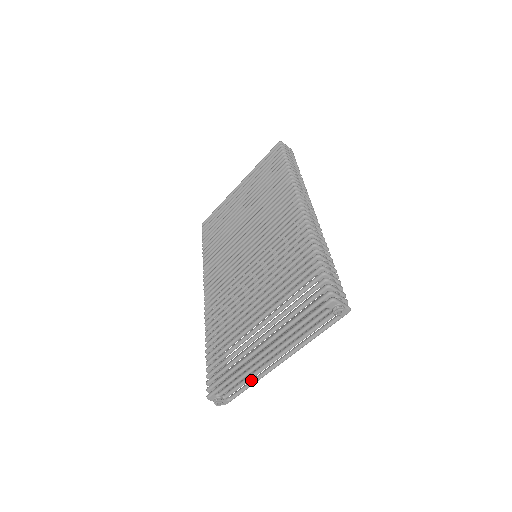
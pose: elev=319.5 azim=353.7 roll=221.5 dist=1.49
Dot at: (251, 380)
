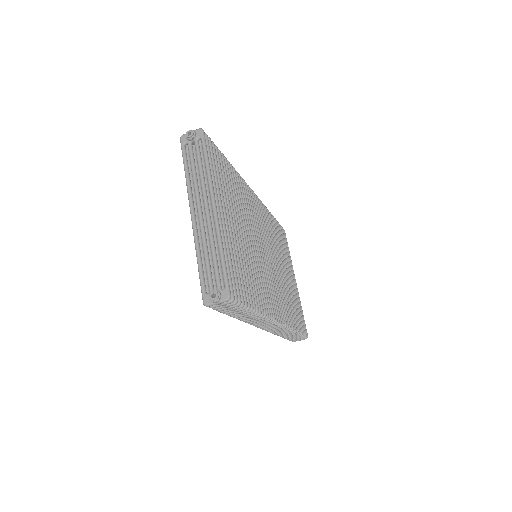
Dot at: (219, 250)
